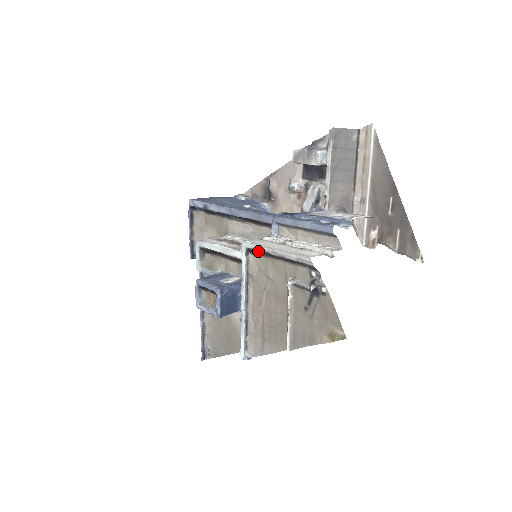
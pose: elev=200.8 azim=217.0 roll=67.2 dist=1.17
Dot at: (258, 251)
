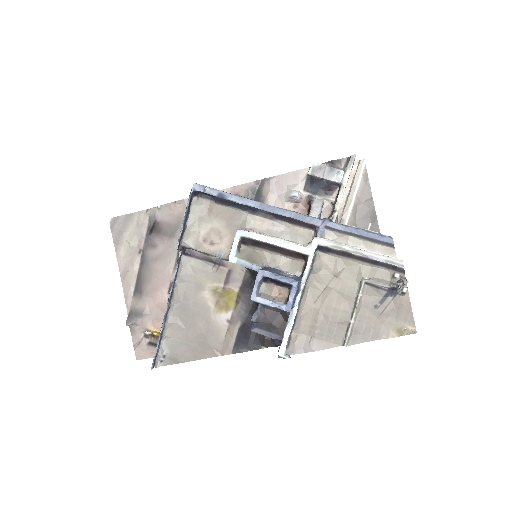
Dot at: (334, 249)
